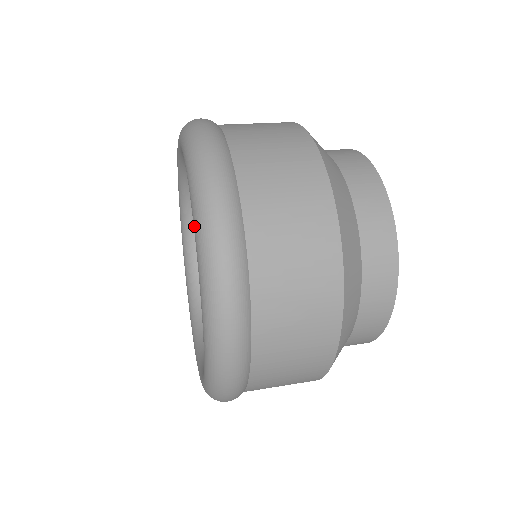
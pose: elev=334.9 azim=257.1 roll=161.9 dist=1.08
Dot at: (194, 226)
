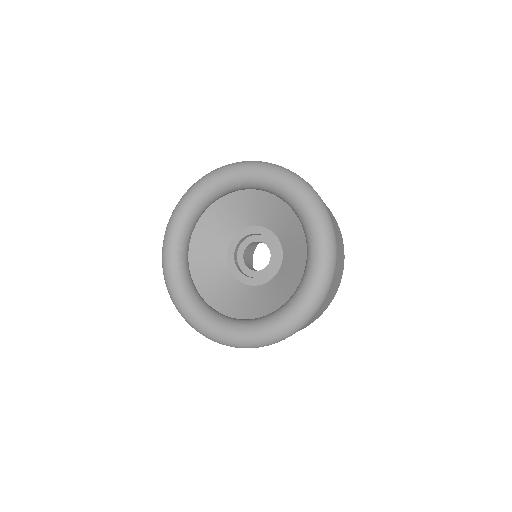
Dot at: (264, 172)
